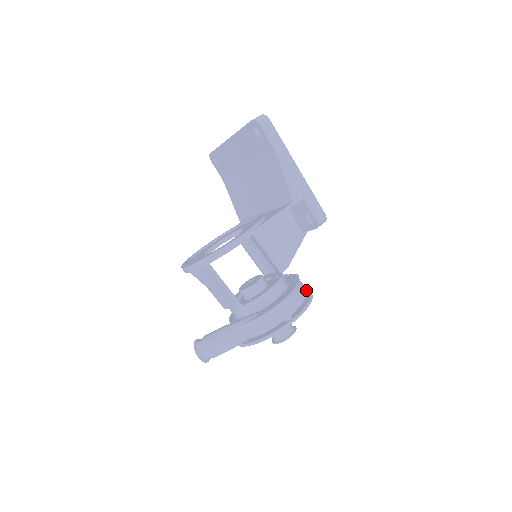
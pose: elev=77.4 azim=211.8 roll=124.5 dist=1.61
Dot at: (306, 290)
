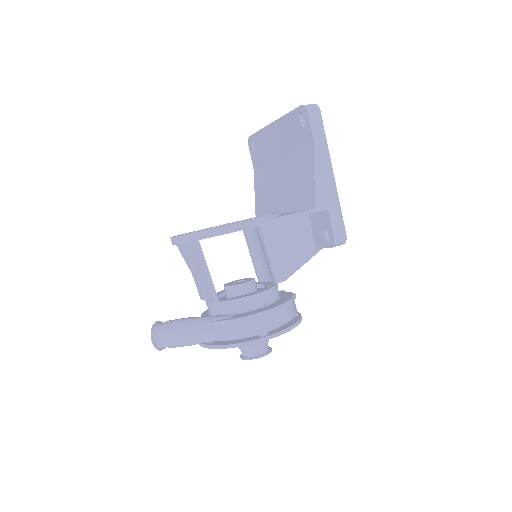
Dot at: occluded
